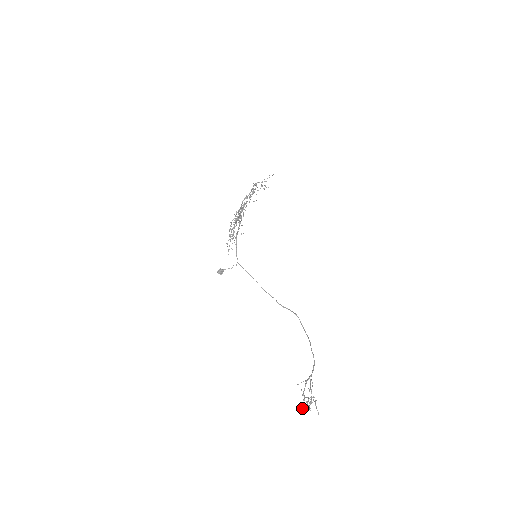
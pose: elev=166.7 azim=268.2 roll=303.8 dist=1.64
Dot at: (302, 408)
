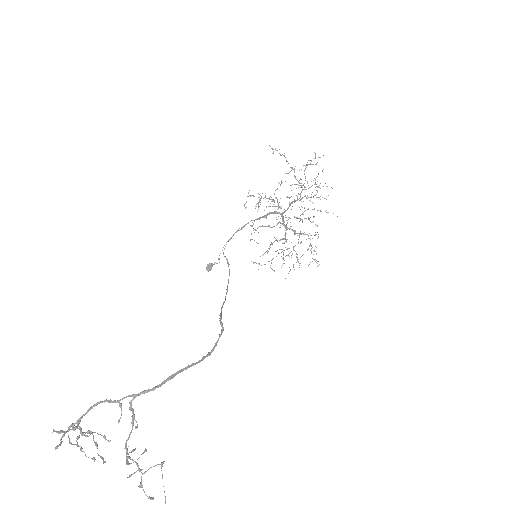
Dot at: occluded
